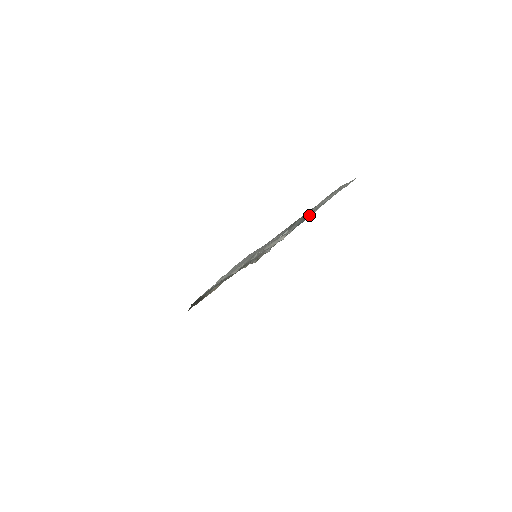
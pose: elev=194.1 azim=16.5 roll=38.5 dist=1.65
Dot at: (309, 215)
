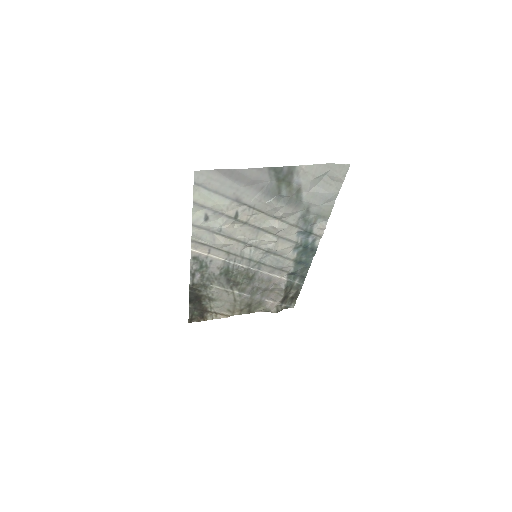
Dot at: (317, 231)
